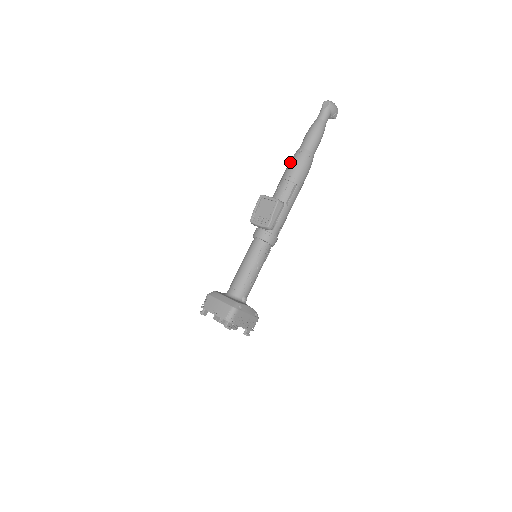
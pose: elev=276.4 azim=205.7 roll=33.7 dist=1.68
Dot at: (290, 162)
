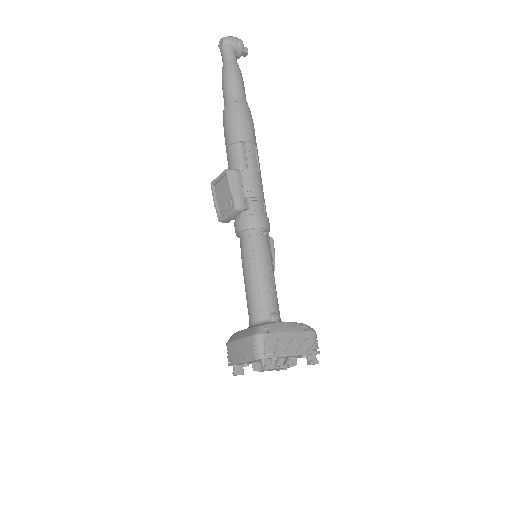
Dot at: occluded
